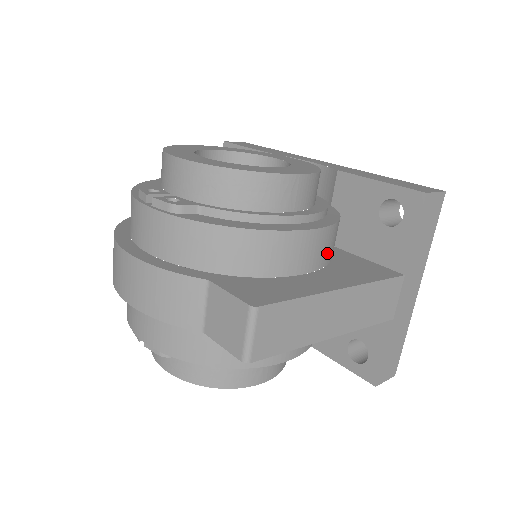
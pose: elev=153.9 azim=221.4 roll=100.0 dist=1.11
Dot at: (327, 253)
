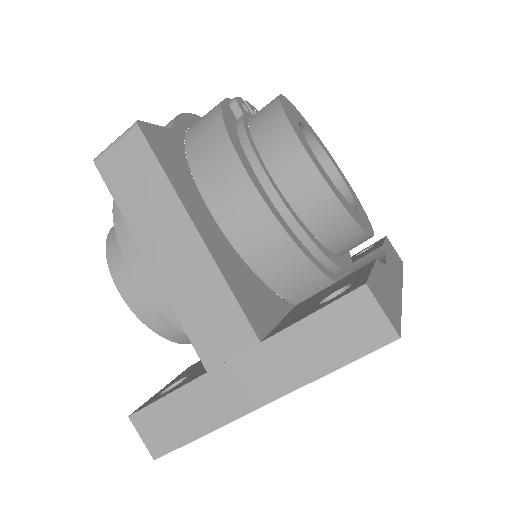
Dot at: (253, 245)
